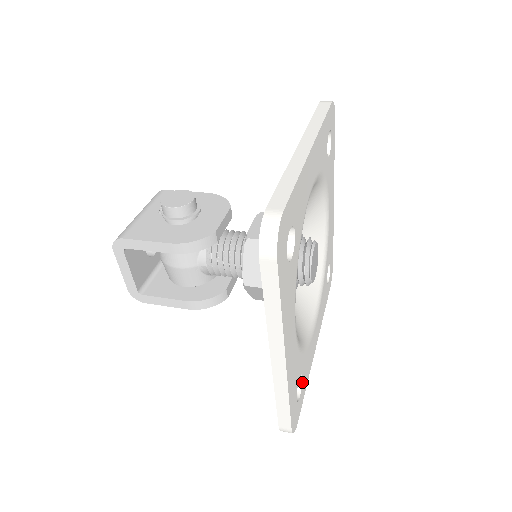
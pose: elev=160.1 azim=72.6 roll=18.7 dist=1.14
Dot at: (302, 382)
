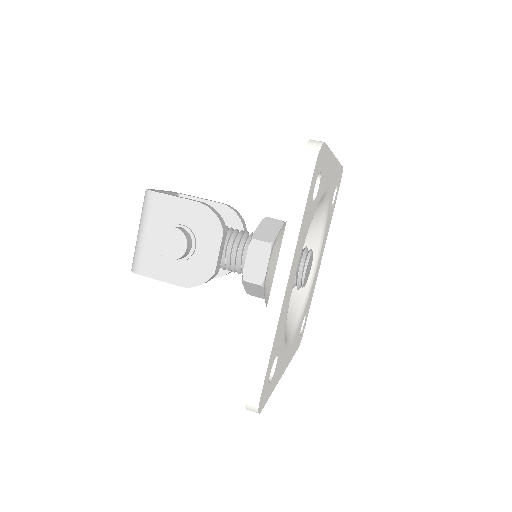
Dot at: occluded
